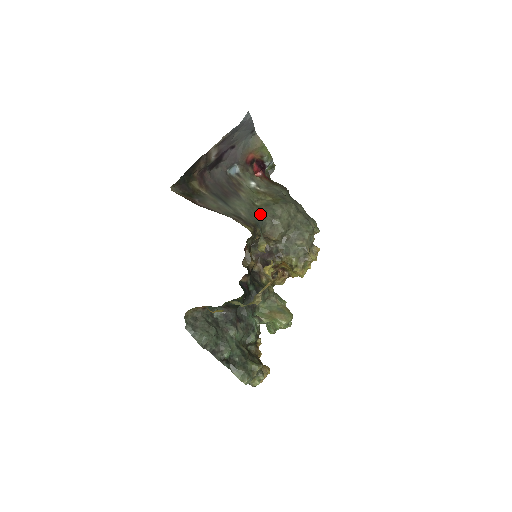
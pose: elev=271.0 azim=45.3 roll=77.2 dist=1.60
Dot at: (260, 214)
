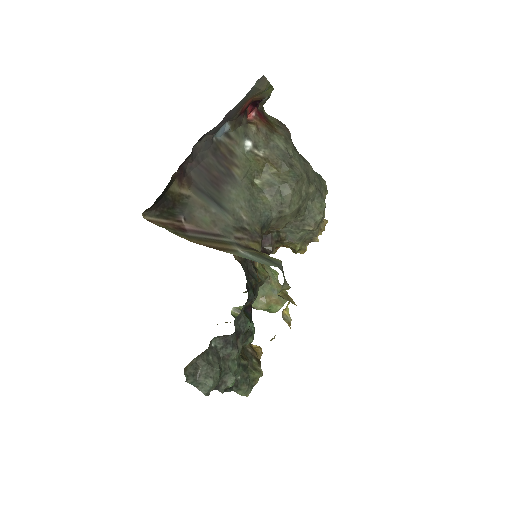
Dot at: (264, 204)
